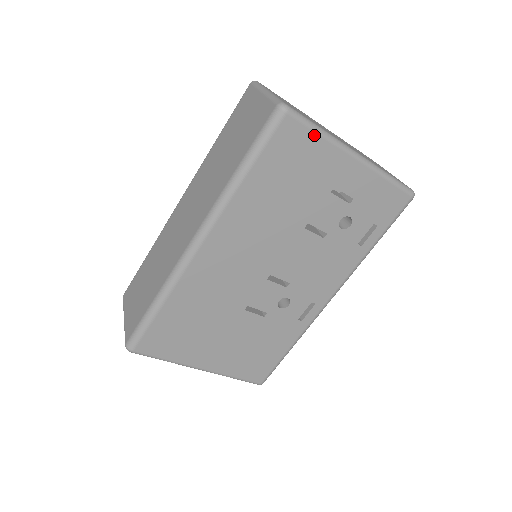
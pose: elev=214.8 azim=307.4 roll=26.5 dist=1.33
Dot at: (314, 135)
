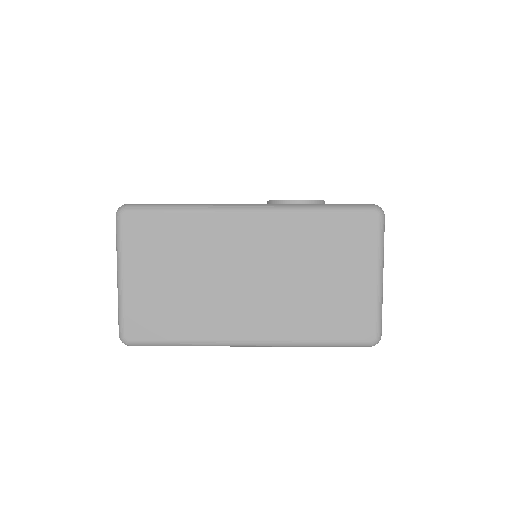
Dot at: (179, 345)
